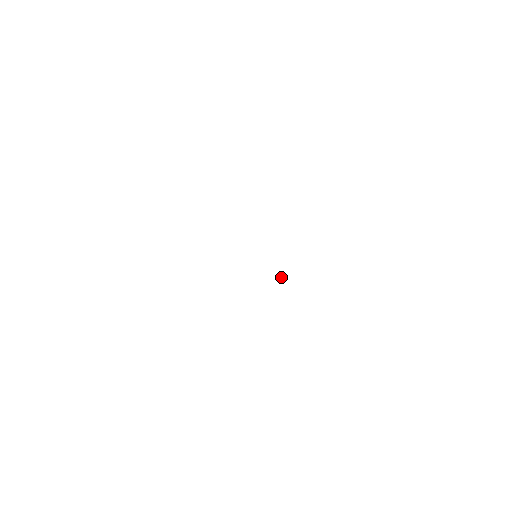
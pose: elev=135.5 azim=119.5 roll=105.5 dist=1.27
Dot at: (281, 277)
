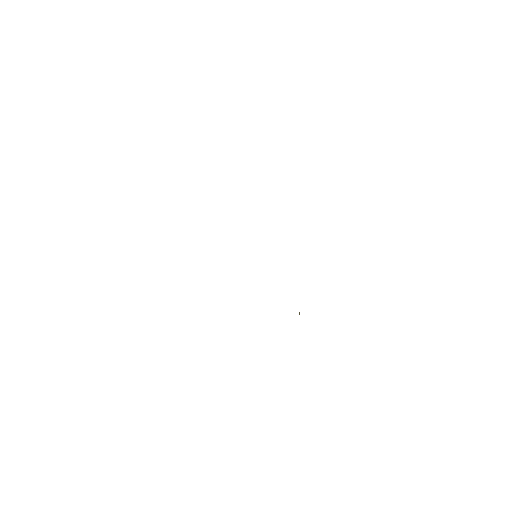
Dot at: (299, 313)
